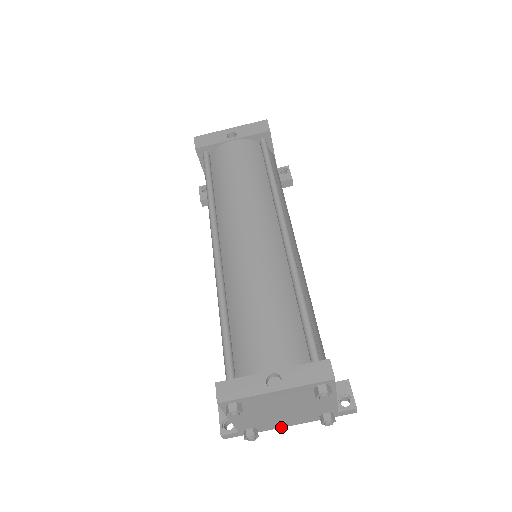
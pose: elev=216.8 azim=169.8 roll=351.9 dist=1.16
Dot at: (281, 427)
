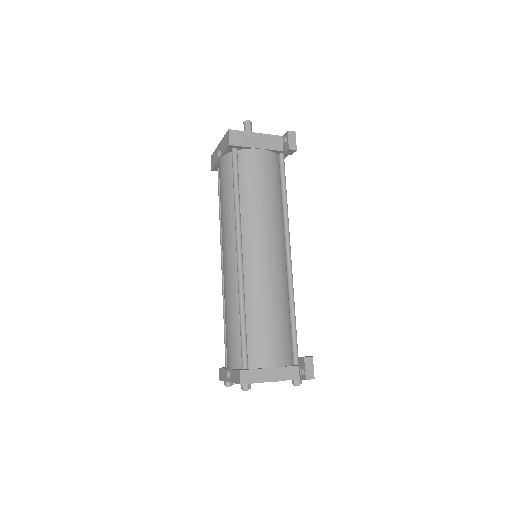
Dot at: occluded
